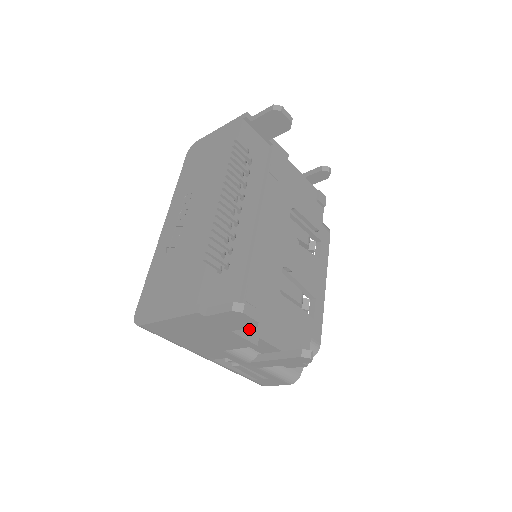
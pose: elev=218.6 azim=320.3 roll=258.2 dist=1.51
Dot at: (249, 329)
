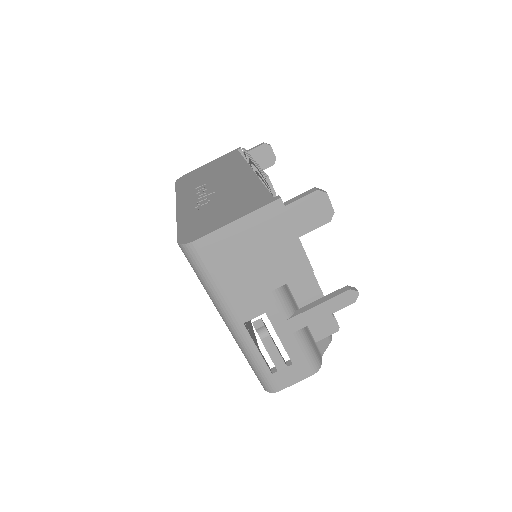
Dot at: occluded
